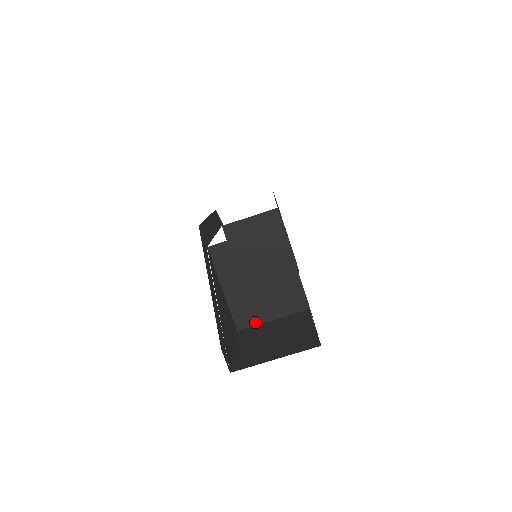
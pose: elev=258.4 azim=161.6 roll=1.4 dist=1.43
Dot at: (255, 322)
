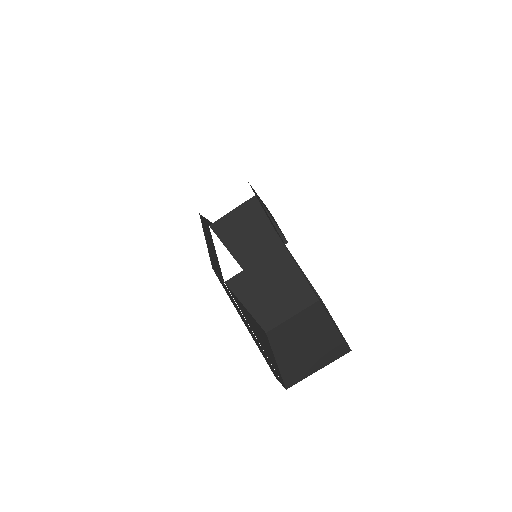
Dot at: (279, 322)
